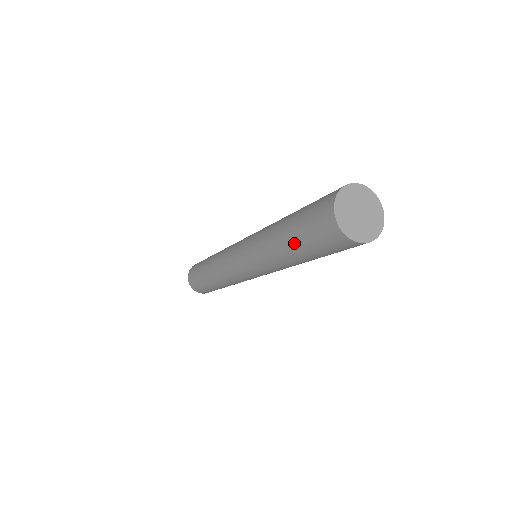
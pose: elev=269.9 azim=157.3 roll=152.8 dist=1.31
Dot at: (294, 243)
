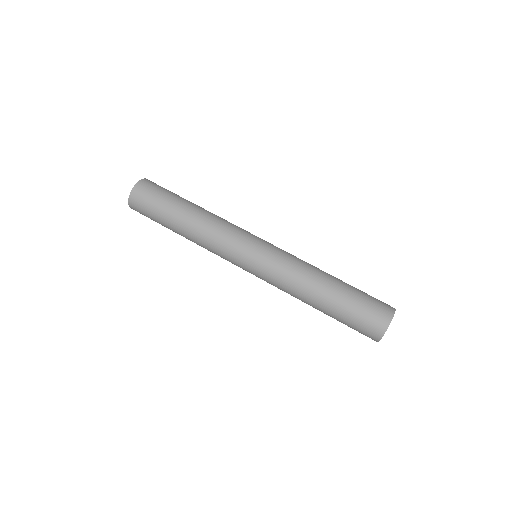
Dot at: (338, 303)
